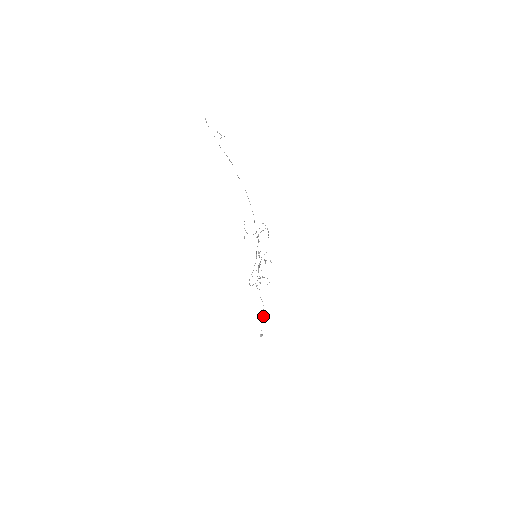
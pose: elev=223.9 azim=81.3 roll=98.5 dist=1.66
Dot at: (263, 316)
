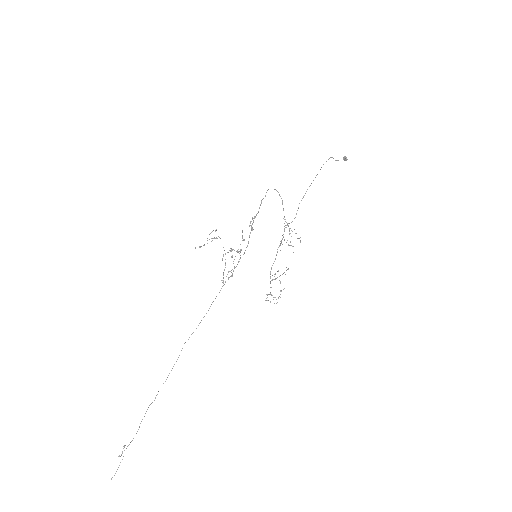
Dot at: (328, 159)
